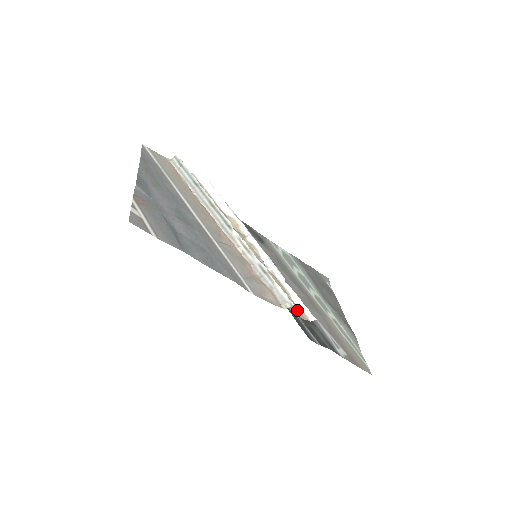
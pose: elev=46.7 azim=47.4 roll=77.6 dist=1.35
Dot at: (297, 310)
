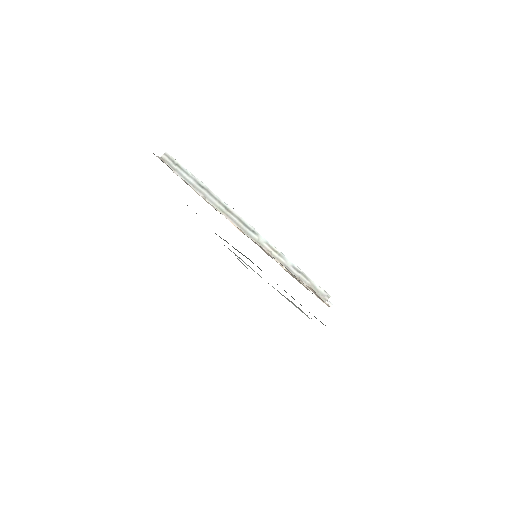
Dot at: (321, 300)
